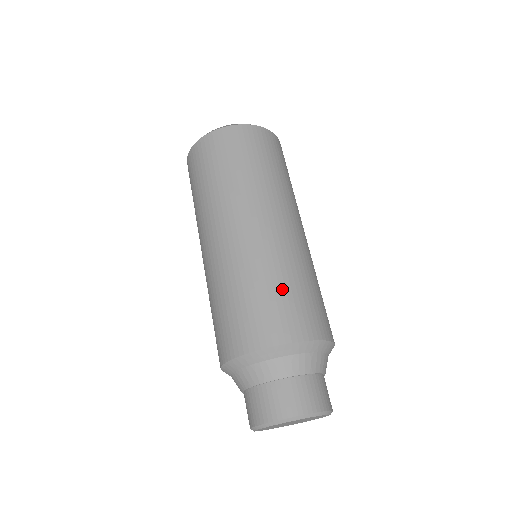
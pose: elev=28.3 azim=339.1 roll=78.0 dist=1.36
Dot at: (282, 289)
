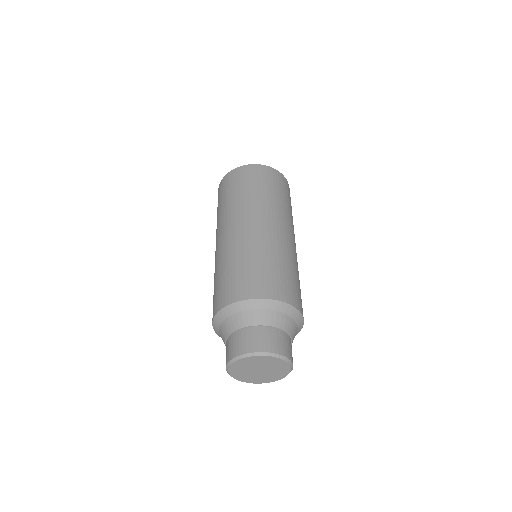
Dot at: (298, 280)
